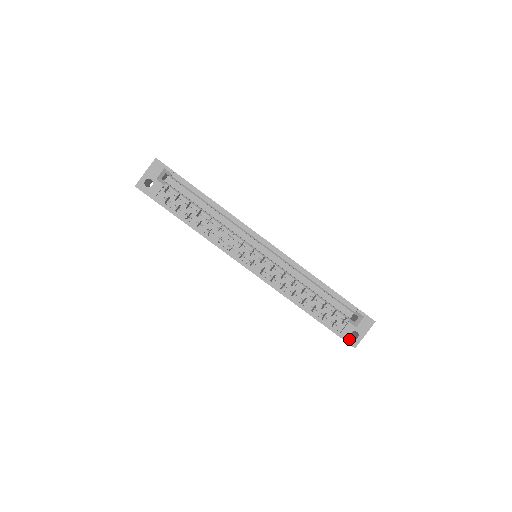
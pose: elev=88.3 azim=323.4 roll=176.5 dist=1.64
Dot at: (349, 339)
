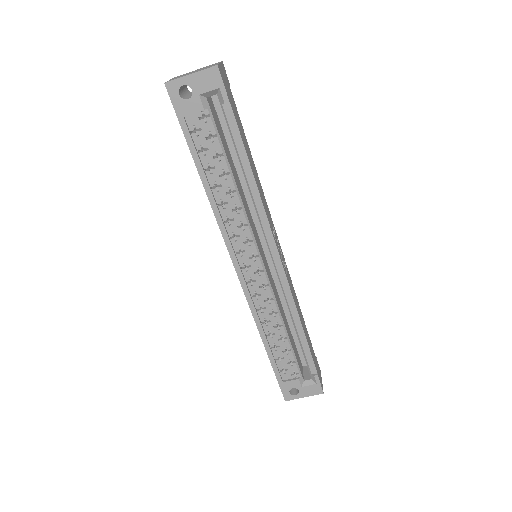
Dot at: (286, 391)
